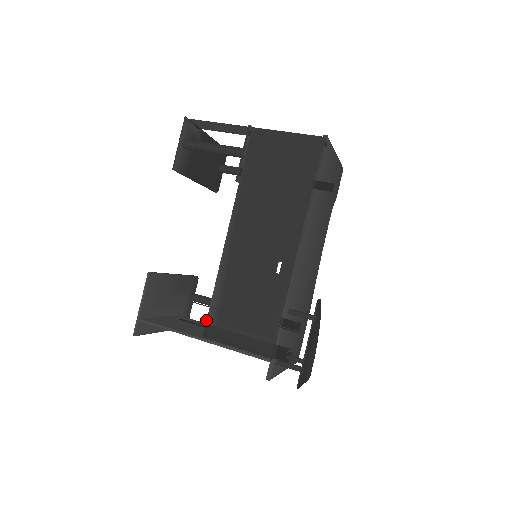
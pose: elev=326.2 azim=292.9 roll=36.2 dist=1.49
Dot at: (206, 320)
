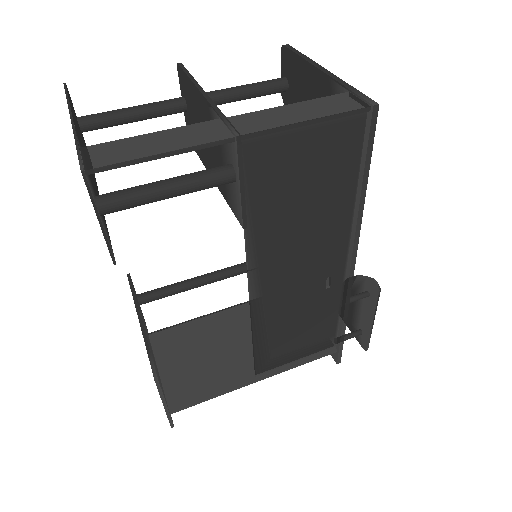
Dot at: (255, 365)
